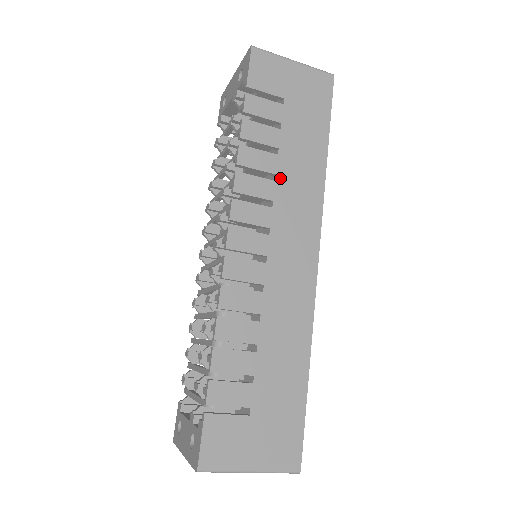
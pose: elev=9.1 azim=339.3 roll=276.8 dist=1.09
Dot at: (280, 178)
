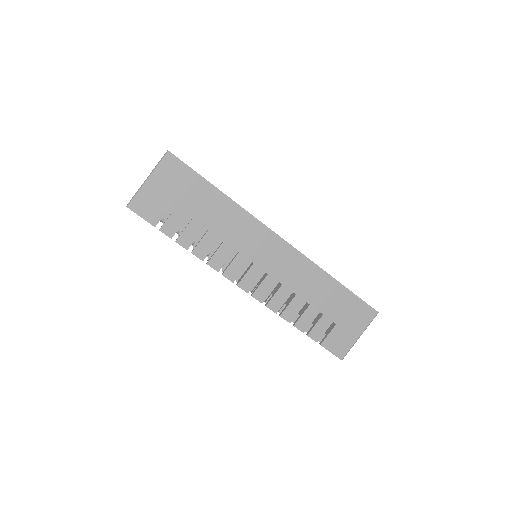
Dot at: (223, 237)
